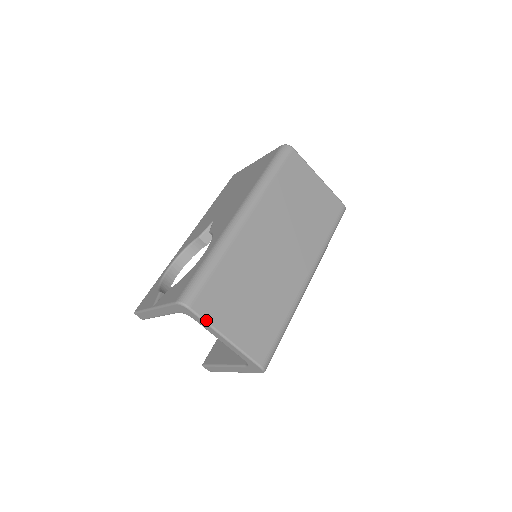
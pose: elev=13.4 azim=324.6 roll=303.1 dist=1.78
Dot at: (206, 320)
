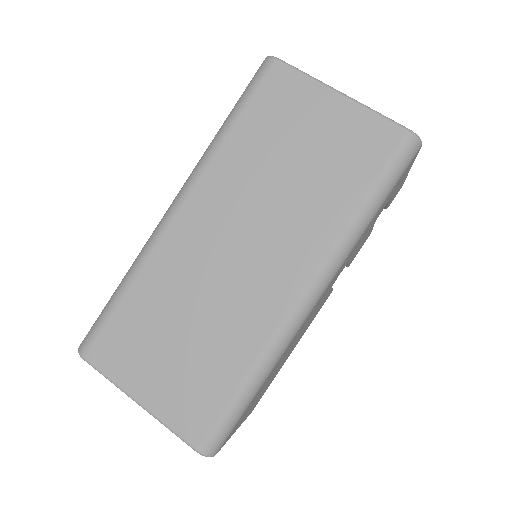
Dot at: (105, 375)
